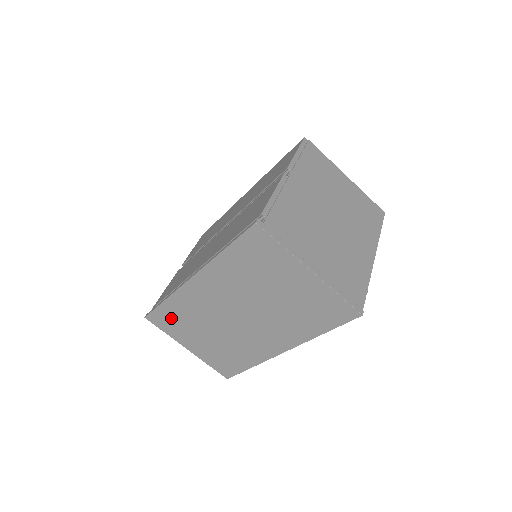
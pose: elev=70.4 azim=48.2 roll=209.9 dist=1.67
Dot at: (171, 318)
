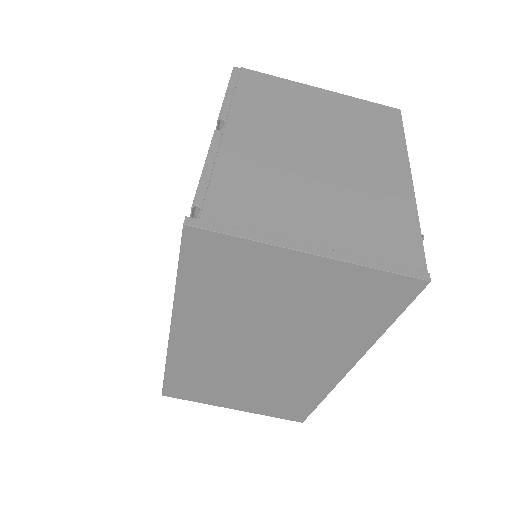
Dot at: (188, 385)
